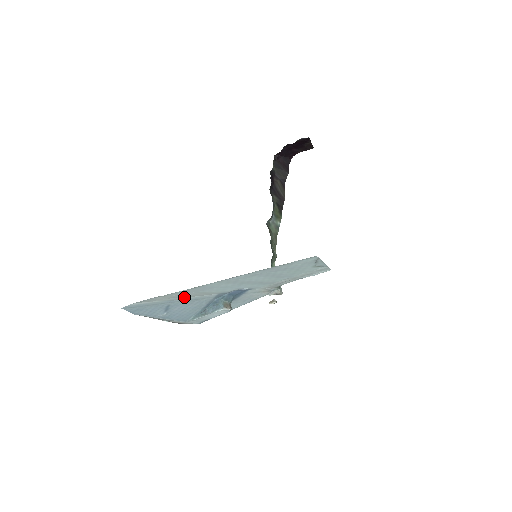
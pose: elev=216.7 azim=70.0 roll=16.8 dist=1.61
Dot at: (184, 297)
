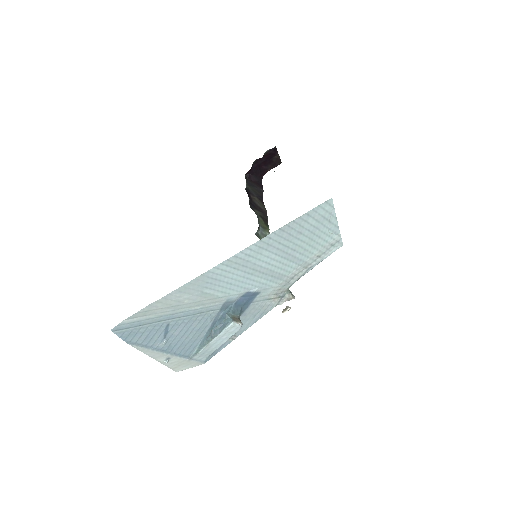
Dot at: (185, 308)
